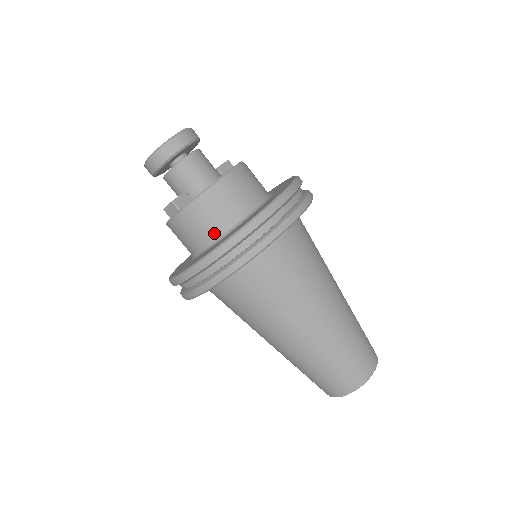
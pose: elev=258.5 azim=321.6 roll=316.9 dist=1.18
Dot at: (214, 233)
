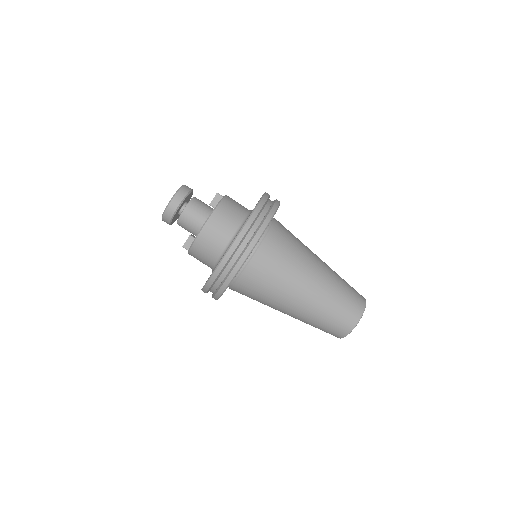
Dot at: (210, 264)
